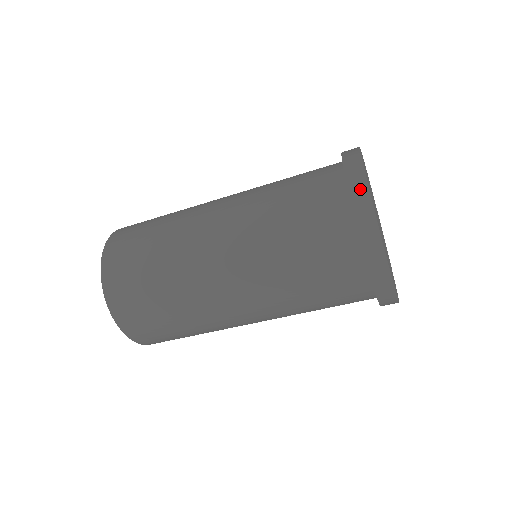
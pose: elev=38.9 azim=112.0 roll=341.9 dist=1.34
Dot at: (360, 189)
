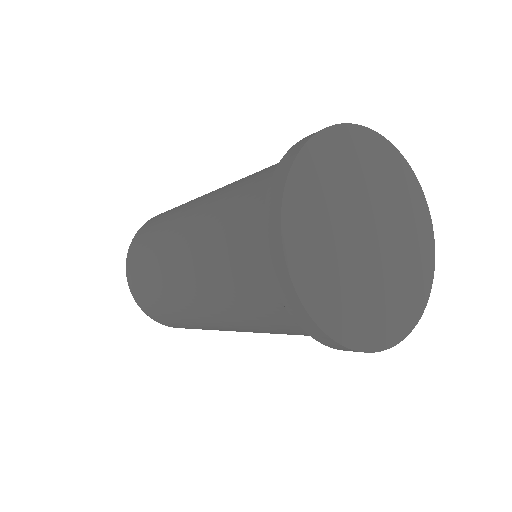
Dot at: (277, 260)
